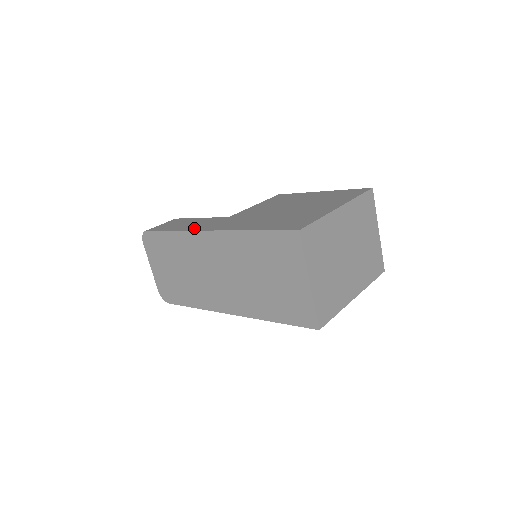
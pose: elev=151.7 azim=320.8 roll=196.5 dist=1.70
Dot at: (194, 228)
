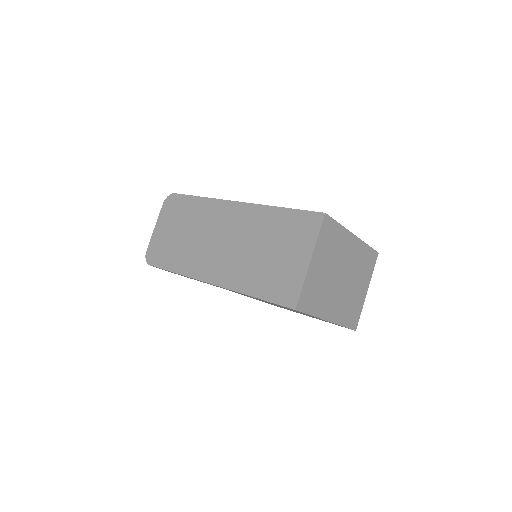
Dot at: occluded
